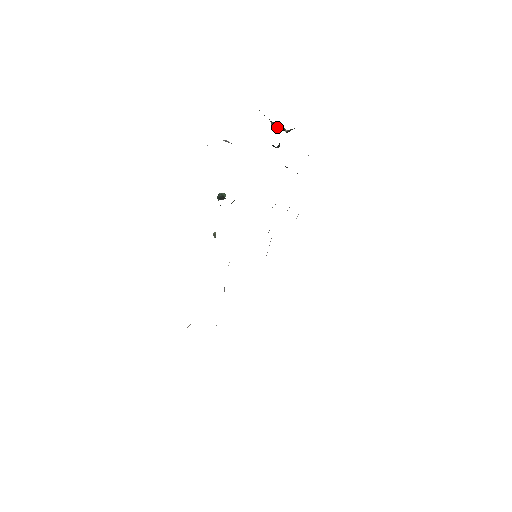
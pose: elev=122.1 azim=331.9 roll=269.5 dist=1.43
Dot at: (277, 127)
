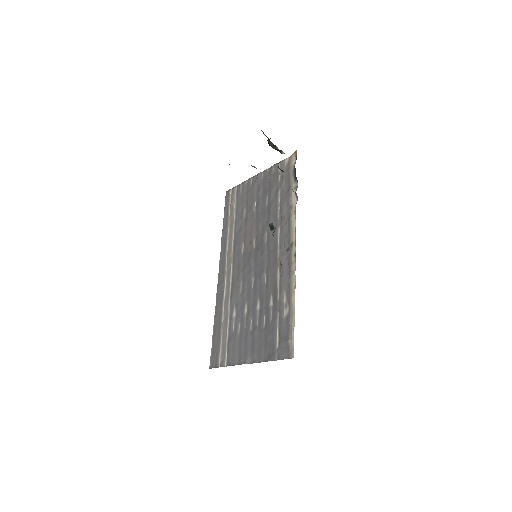
Dot at: (276, 149)
